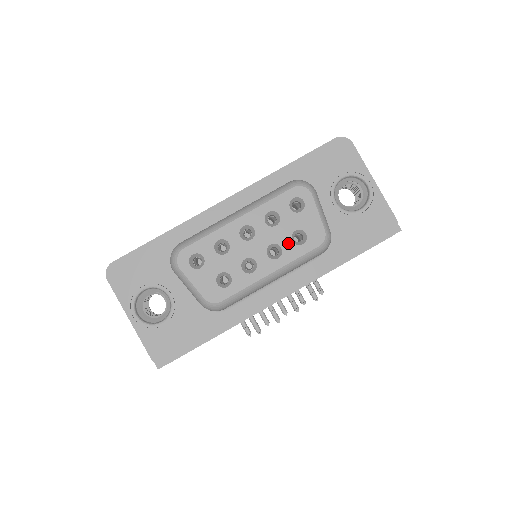
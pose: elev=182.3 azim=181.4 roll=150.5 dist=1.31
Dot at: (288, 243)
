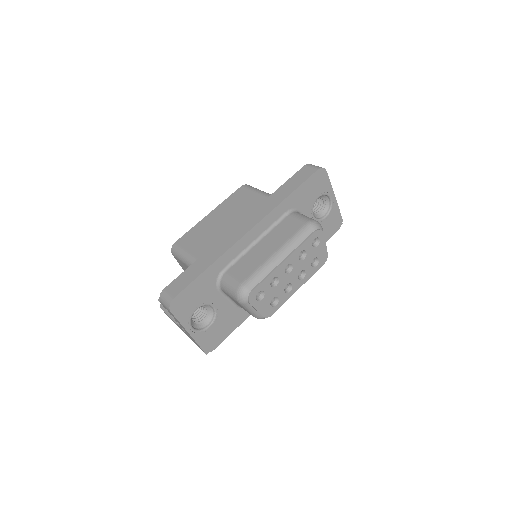
Dot at: (309, 268)
